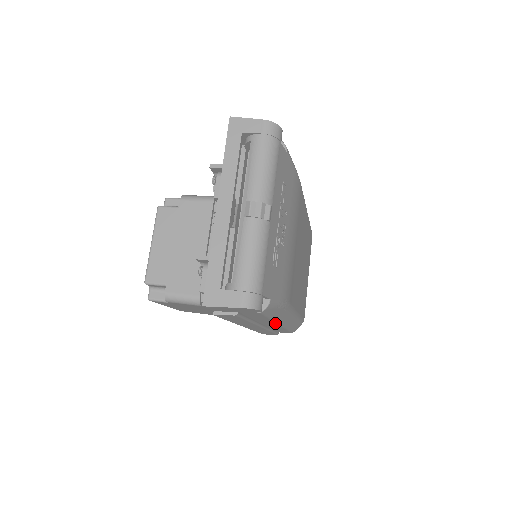
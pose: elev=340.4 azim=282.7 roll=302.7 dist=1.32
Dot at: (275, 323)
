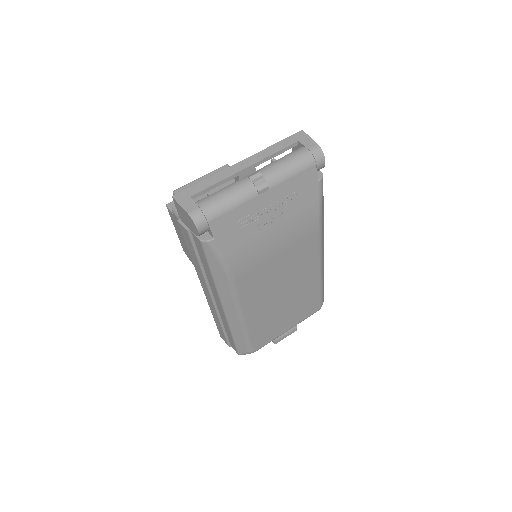
Dot at: (218, 295)
